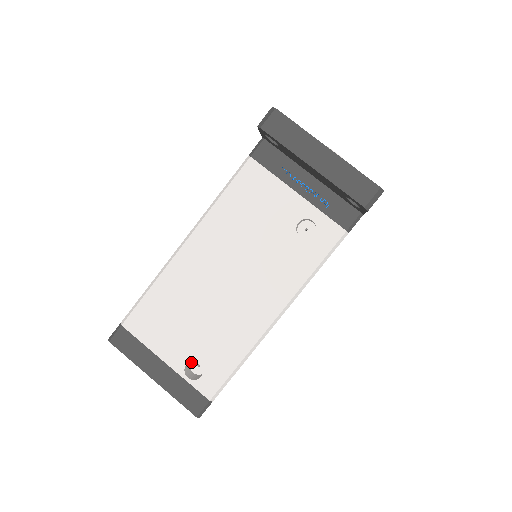
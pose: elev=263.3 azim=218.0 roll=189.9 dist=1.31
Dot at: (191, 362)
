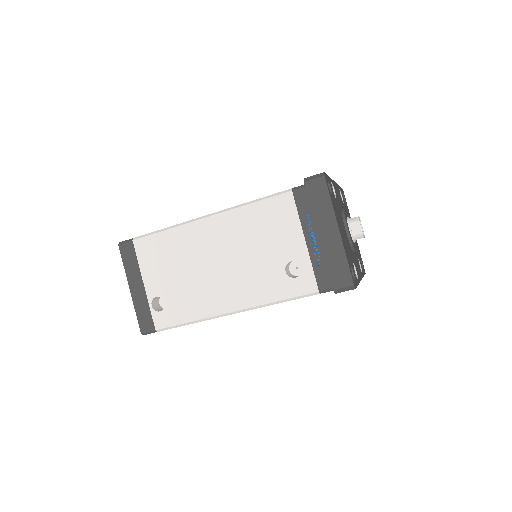
Dot at: occluded
